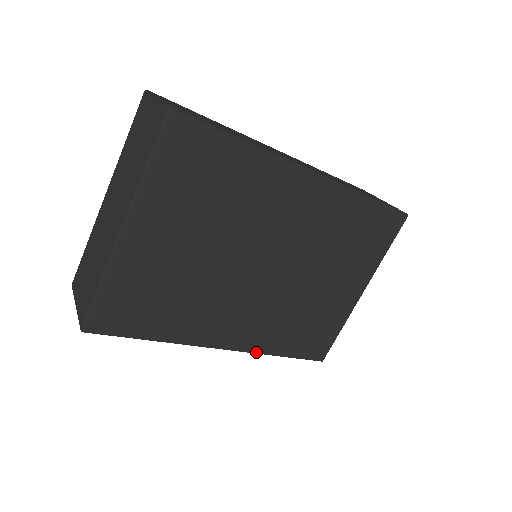
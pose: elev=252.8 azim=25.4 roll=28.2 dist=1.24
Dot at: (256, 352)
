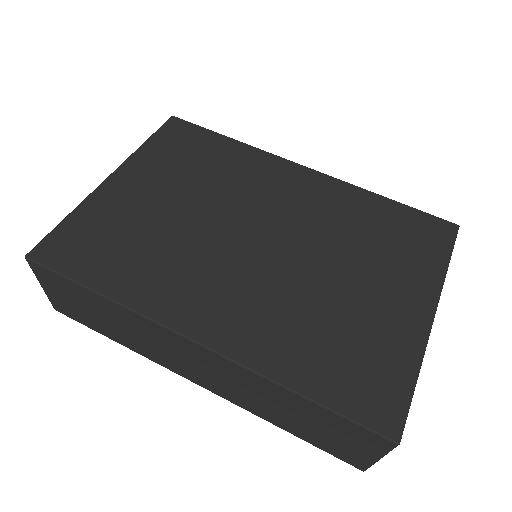
Dot at: (249, 366)
